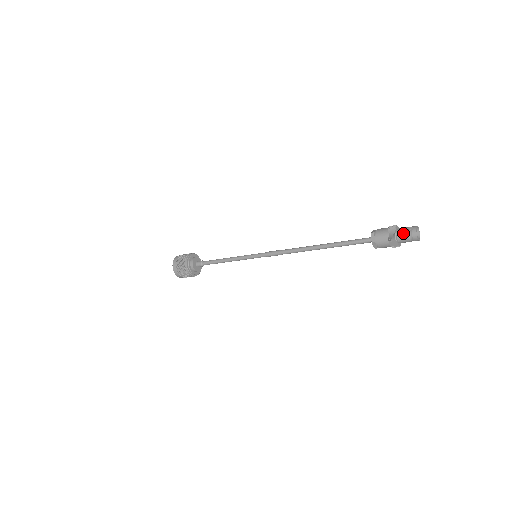
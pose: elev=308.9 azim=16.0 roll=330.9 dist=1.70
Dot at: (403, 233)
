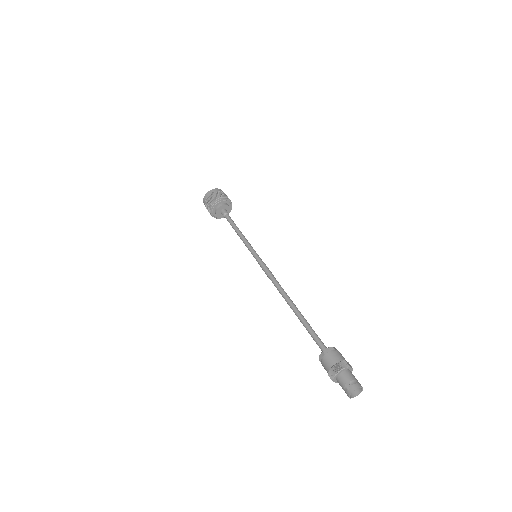
Dot at: (341, 382)
